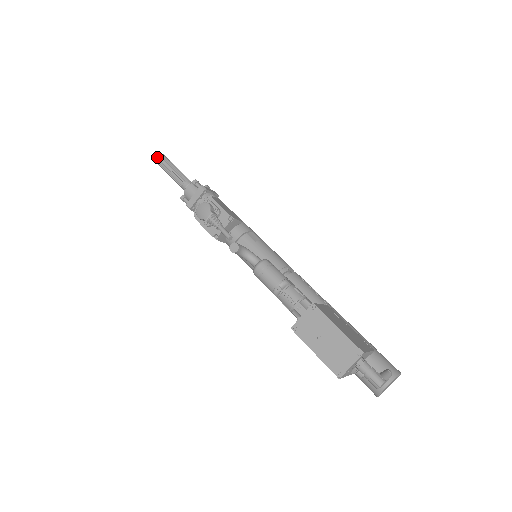
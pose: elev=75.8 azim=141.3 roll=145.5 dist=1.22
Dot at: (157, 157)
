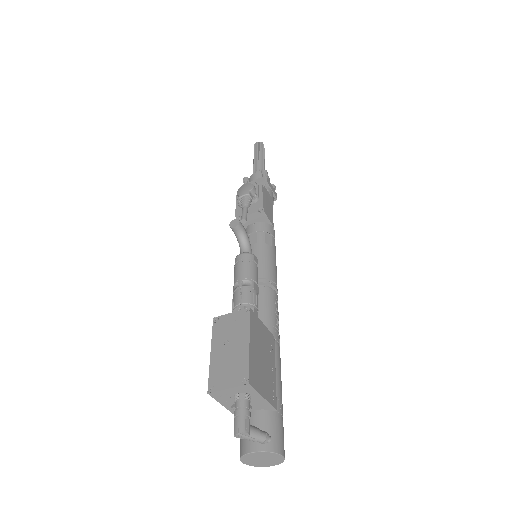
Dot at: (257, 143)
